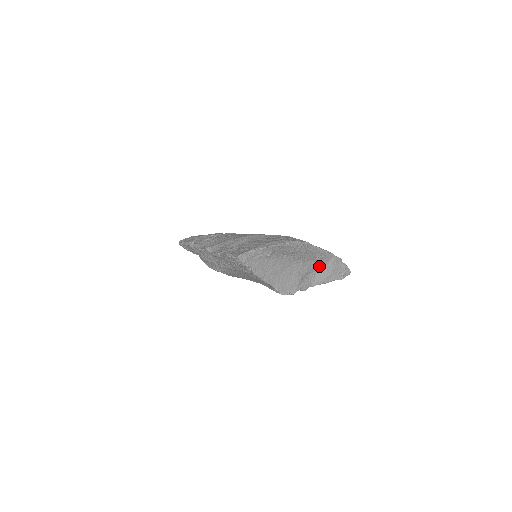
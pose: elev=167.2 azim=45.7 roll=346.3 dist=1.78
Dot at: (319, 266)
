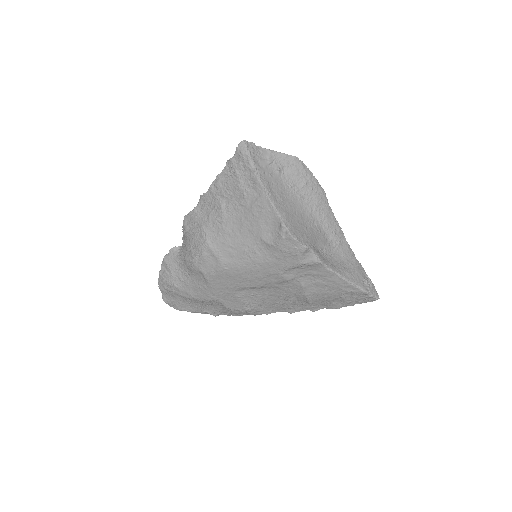
Dot at: (337, 254)
